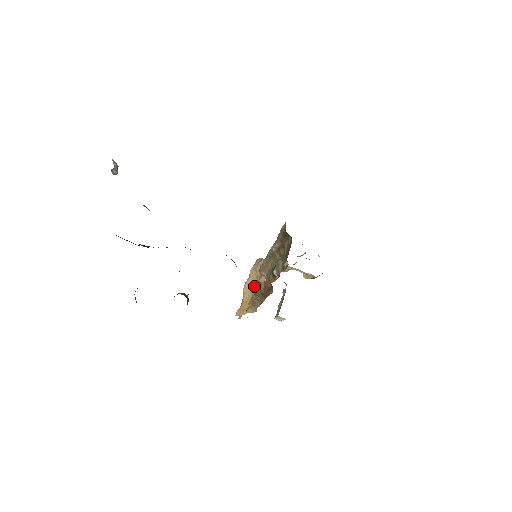
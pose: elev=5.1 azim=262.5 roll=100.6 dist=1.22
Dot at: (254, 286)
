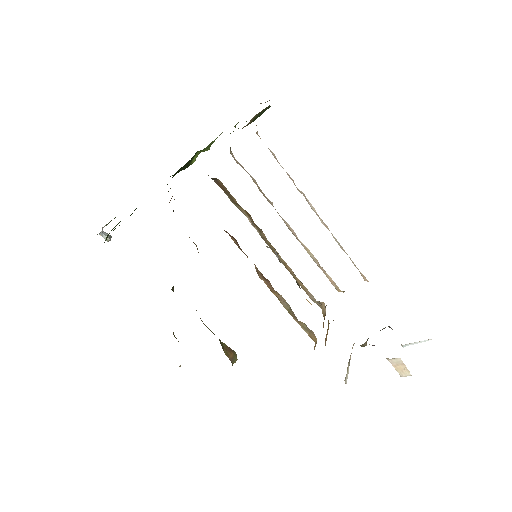
Dot at: occluded
